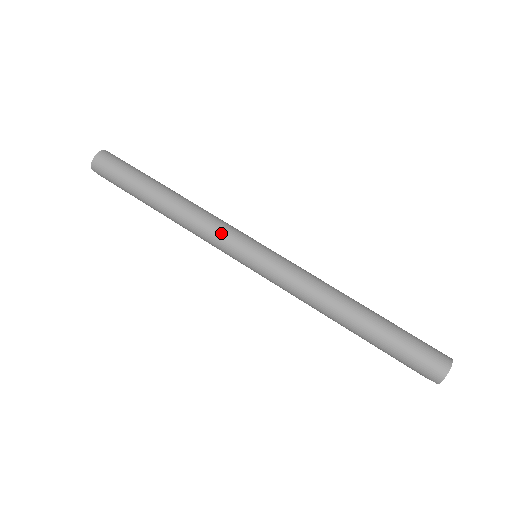
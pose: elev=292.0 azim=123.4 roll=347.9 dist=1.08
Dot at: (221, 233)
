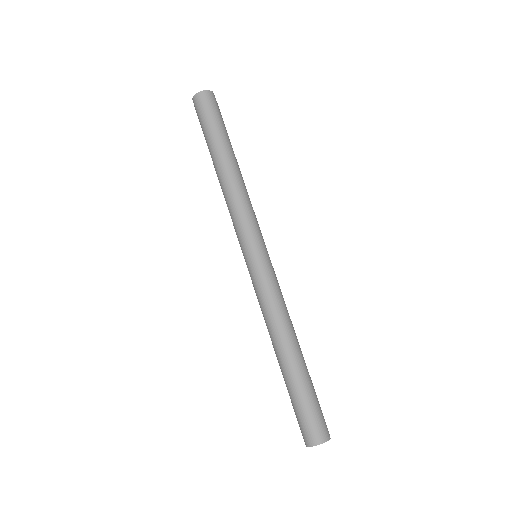
Dot at: (236, 224)
